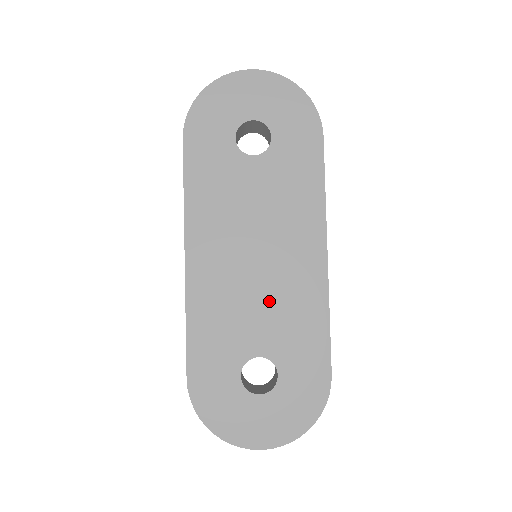
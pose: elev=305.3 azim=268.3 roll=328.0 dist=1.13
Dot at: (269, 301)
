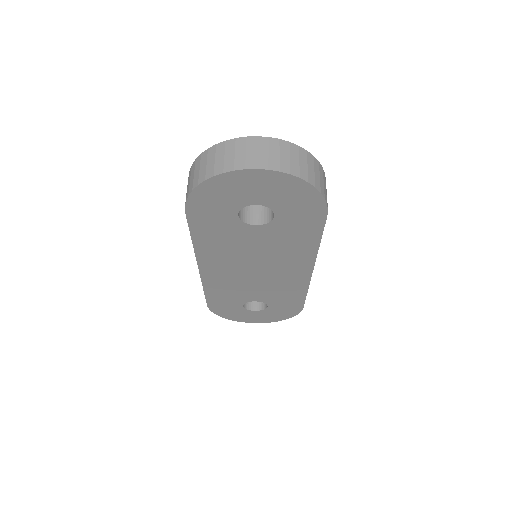
Dot at: (264, 285)
